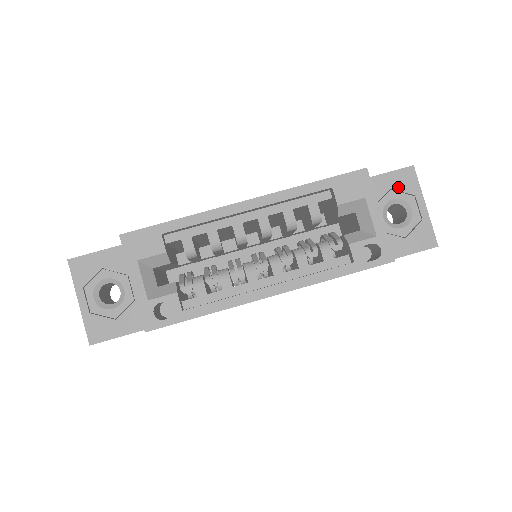
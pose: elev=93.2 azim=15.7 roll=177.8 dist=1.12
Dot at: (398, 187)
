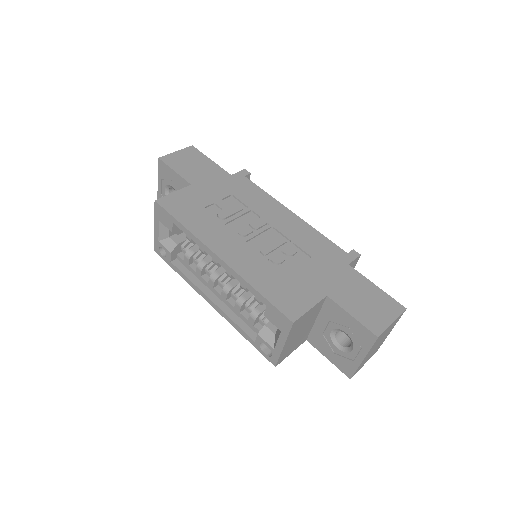
Dot at: (355, 333)
